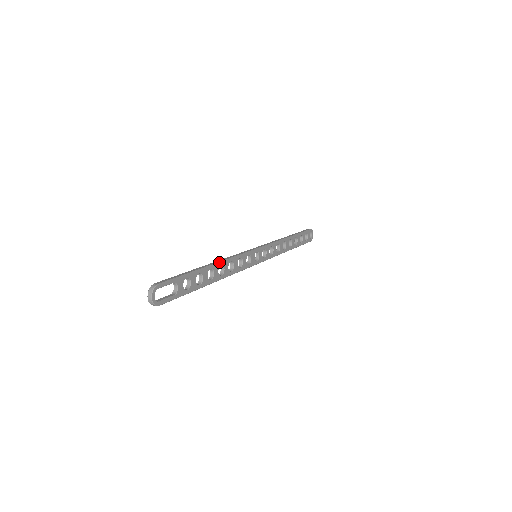
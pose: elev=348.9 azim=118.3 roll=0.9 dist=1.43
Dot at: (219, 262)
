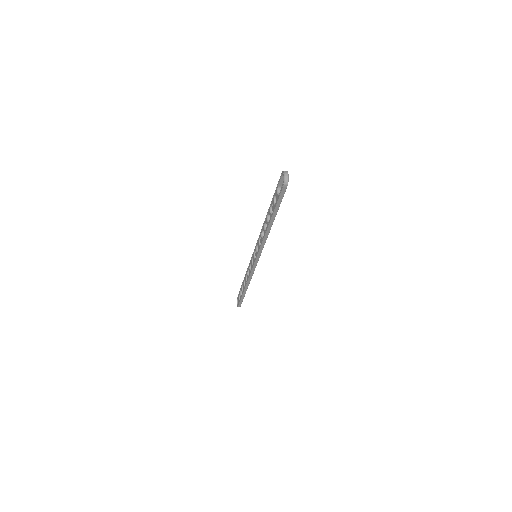
Dot at: occluded
